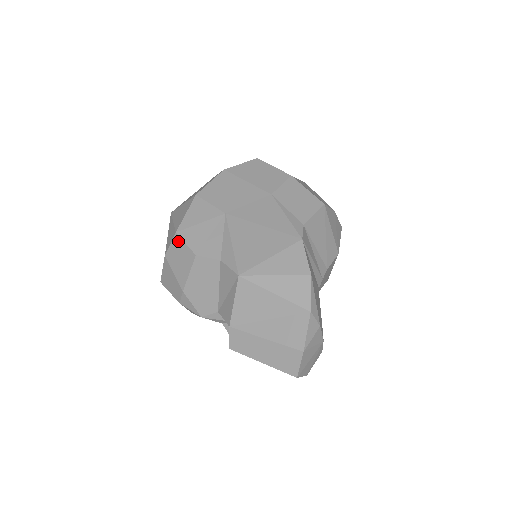
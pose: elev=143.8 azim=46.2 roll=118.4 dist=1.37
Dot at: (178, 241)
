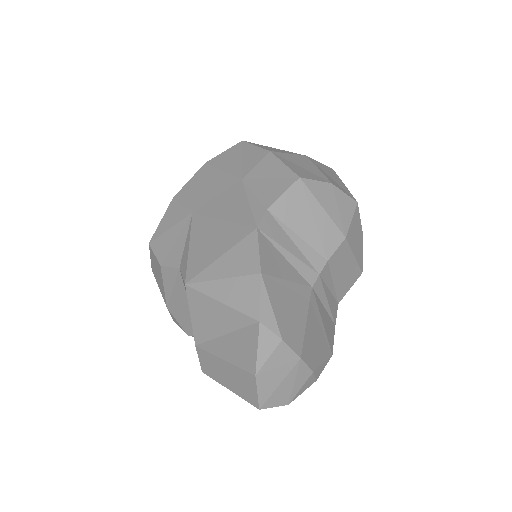
Dot at: (151, 252)
